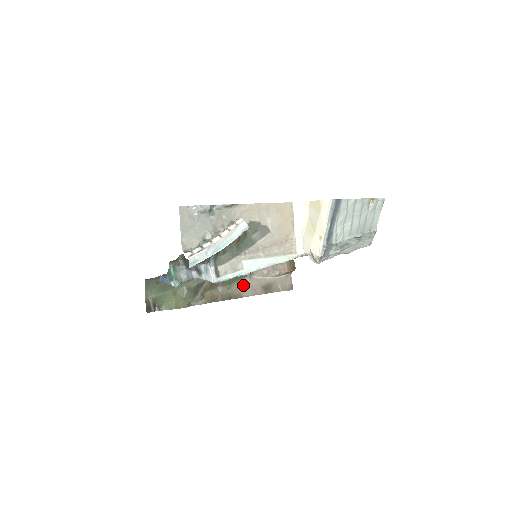
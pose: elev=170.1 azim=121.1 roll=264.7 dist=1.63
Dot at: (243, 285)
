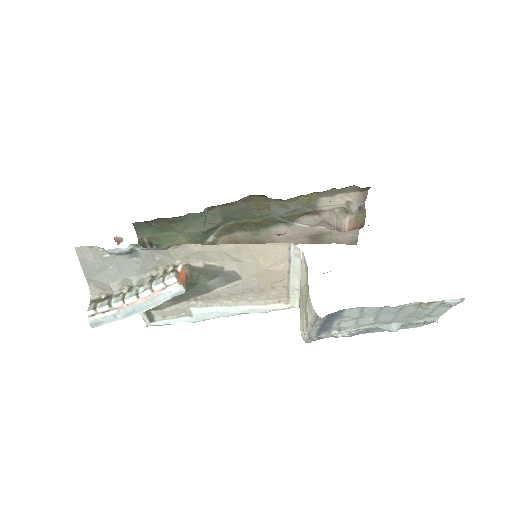
Dot at: (278, 232)
